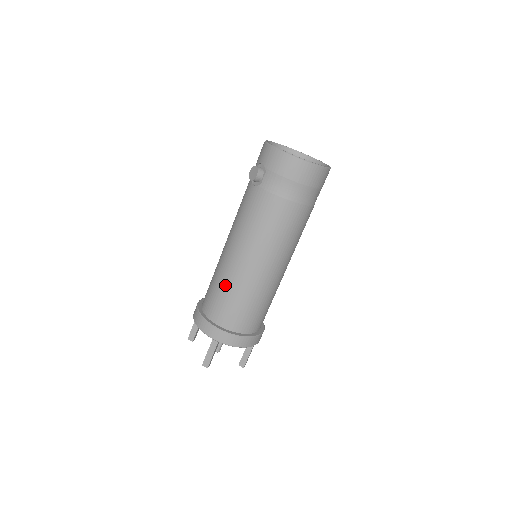
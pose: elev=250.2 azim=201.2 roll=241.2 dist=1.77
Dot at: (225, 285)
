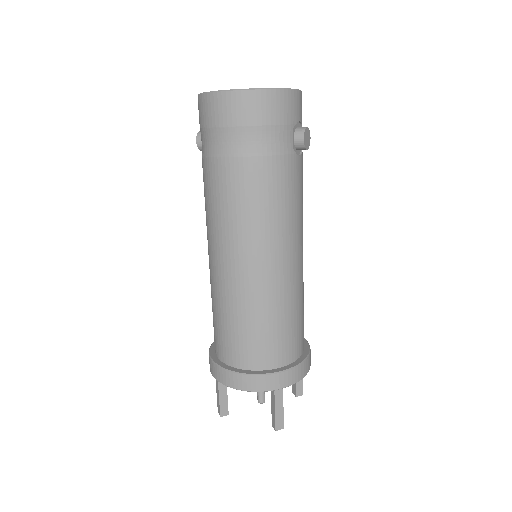
Dot at: occluded
